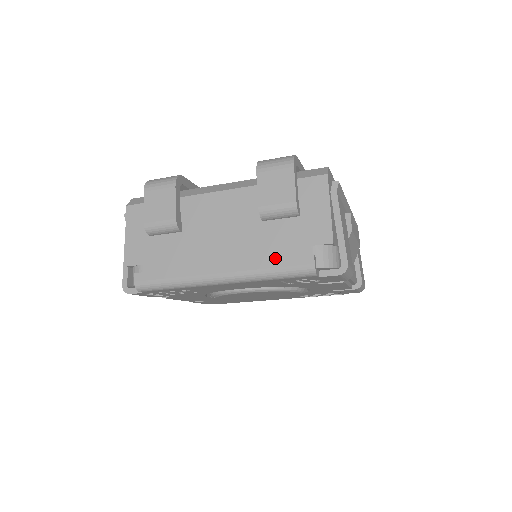
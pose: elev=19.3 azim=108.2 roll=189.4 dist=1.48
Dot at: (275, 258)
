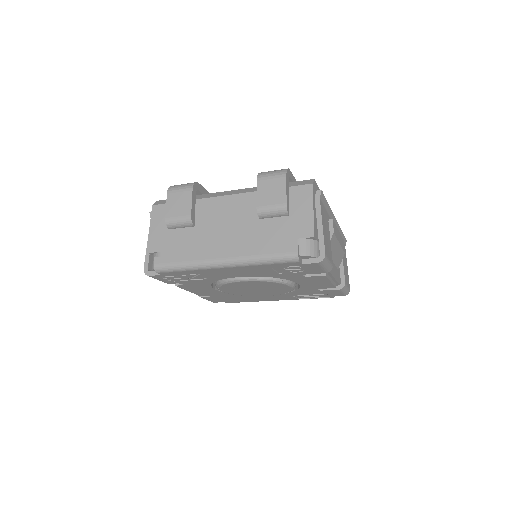
Dot at: (267, 247)
